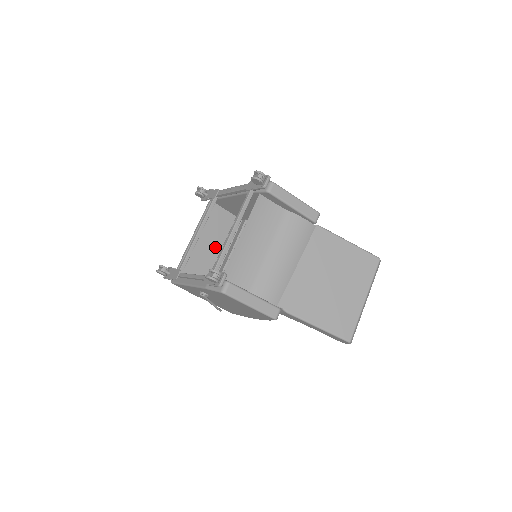
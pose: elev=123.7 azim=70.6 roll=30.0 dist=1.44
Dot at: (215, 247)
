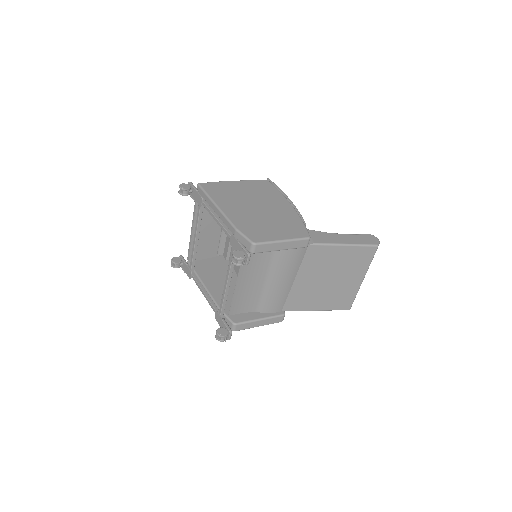
Dot at: (216, 226)
